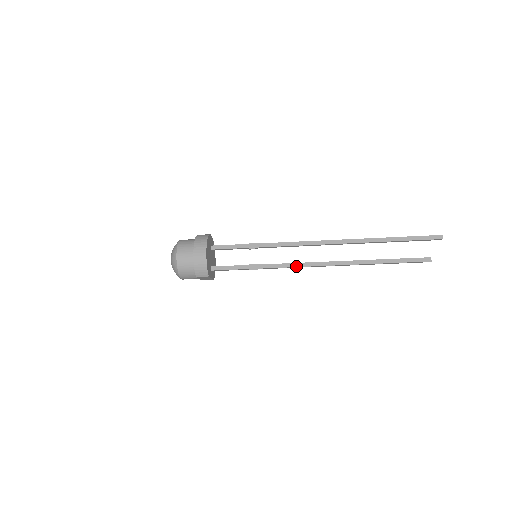
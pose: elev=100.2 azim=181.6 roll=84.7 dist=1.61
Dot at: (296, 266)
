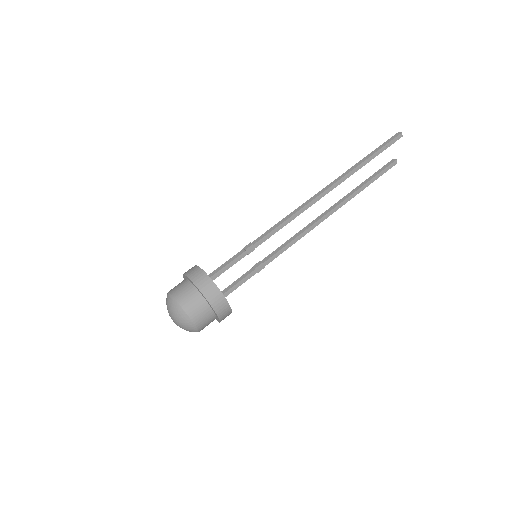
Dot at: occluded
